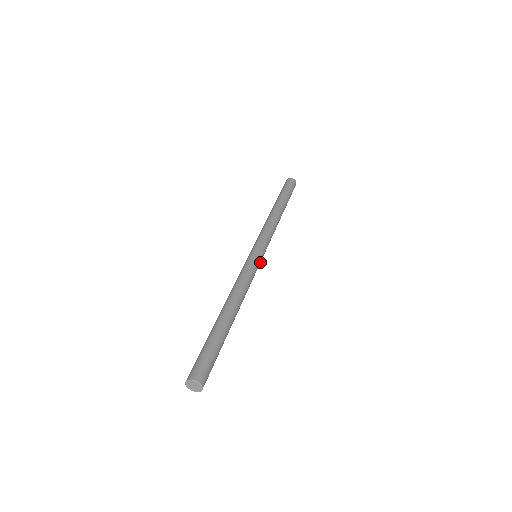
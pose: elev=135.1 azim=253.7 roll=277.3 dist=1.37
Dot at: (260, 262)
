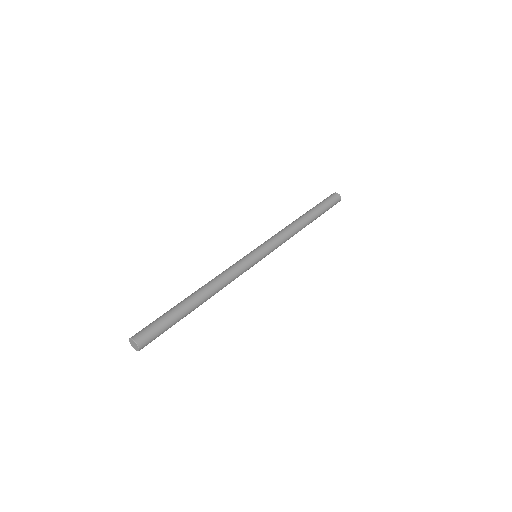
Dot at: (256, 263)
